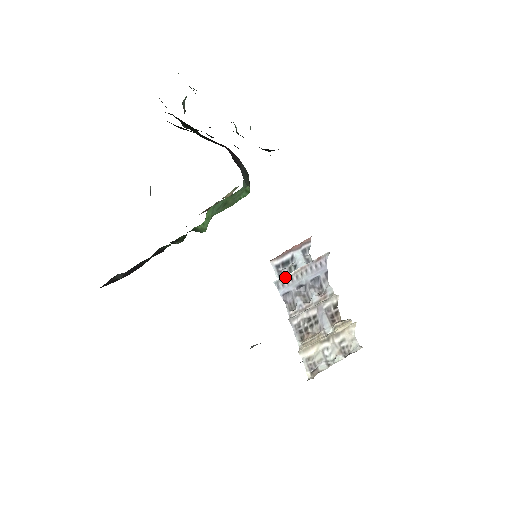
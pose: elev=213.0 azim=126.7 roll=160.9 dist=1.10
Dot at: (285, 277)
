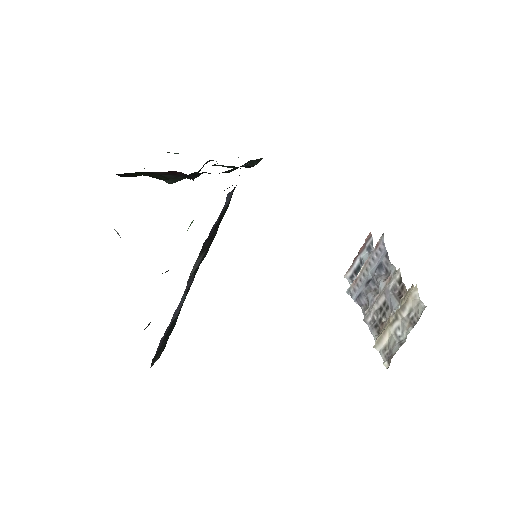
Dot at: (354, 281)
